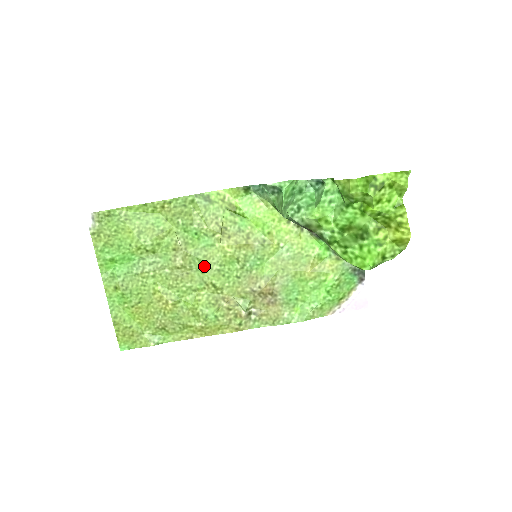
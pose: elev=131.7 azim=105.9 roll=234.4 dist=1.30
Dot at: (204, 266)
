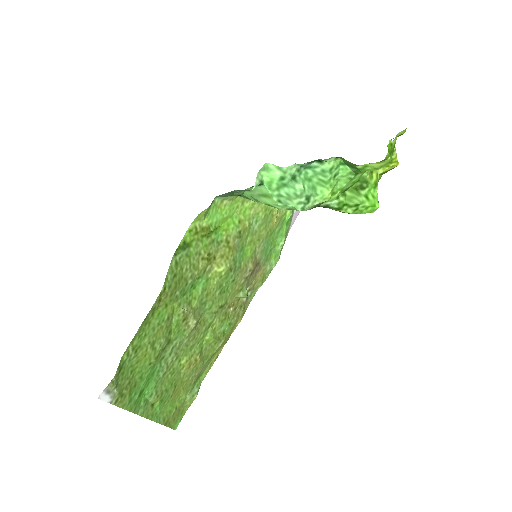
Dot at: (209, 303)
